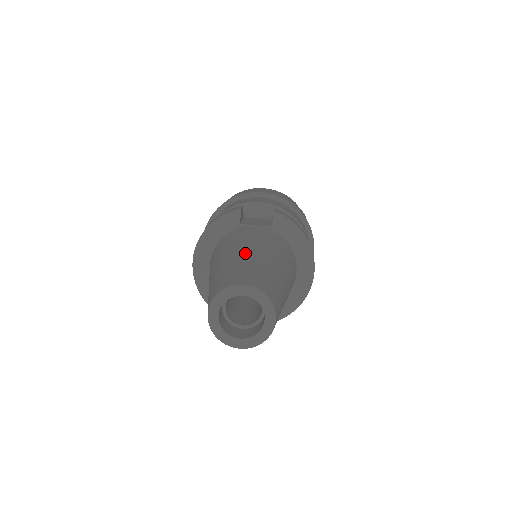
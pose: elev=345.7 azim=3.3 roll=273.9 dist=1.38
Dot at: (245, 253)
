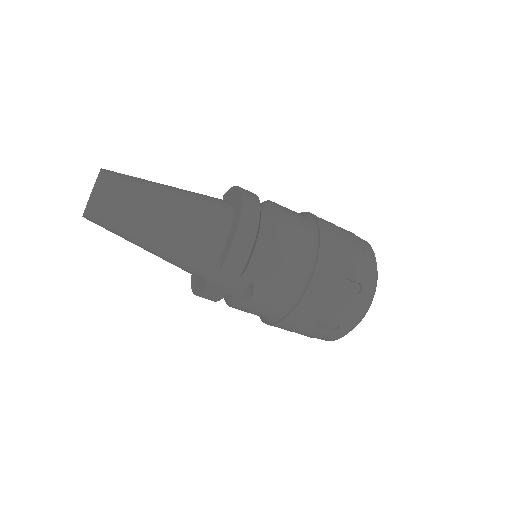
Dot at: occluded
